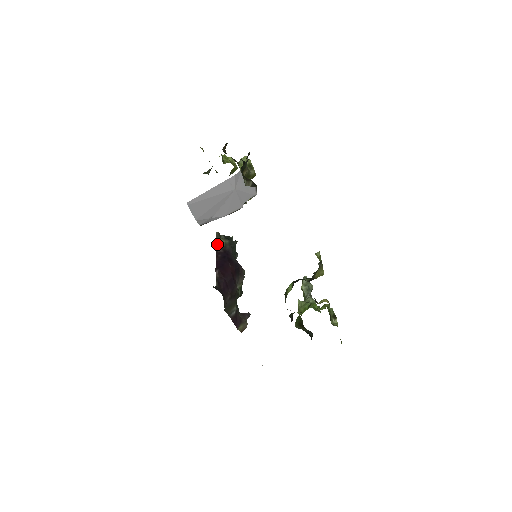
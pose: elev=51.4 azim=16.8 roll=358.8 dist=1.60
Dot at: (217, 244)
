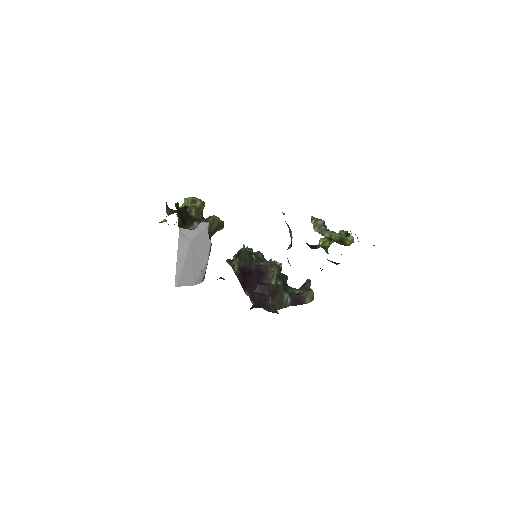
Dot at: (233, 270)
